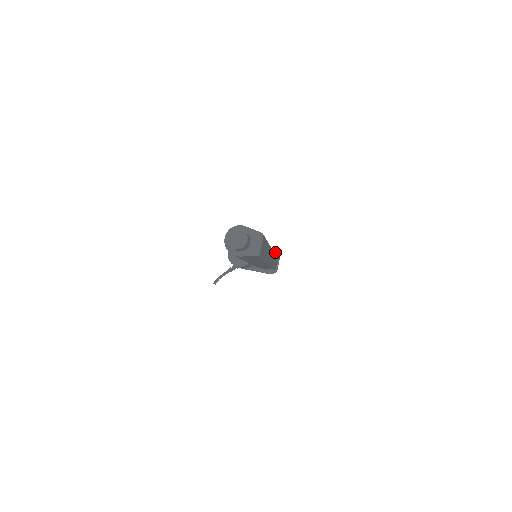
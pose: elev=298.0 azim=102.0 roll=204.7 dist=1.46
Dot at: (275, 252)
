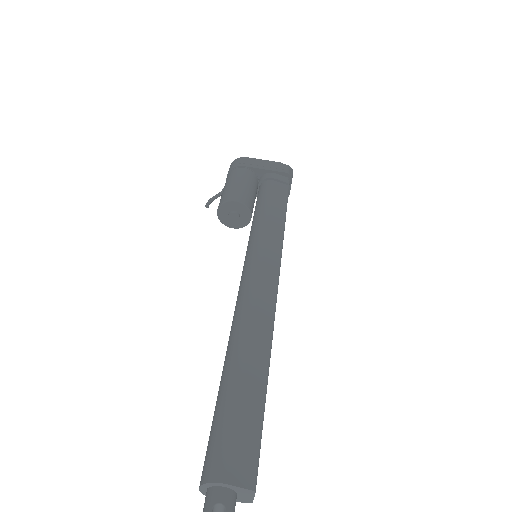
Dot at: (286, 174)
